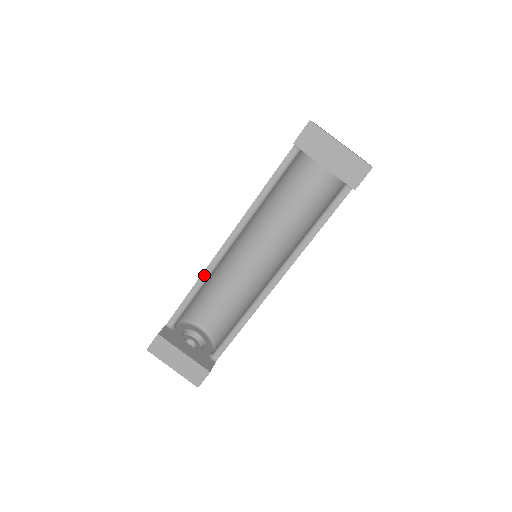
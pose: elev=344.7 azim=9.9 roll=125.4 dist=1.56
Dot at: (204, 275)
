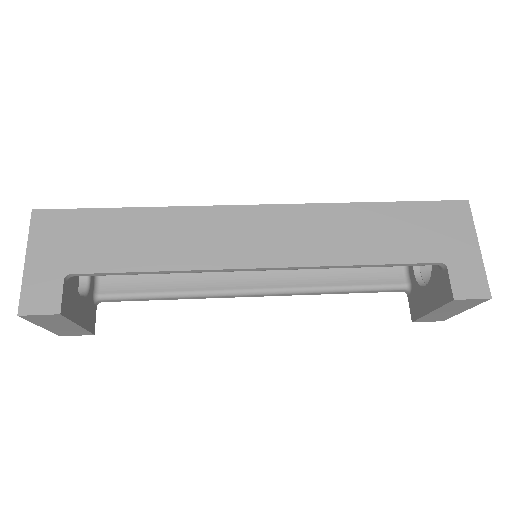
Dot at: (189, 272)
